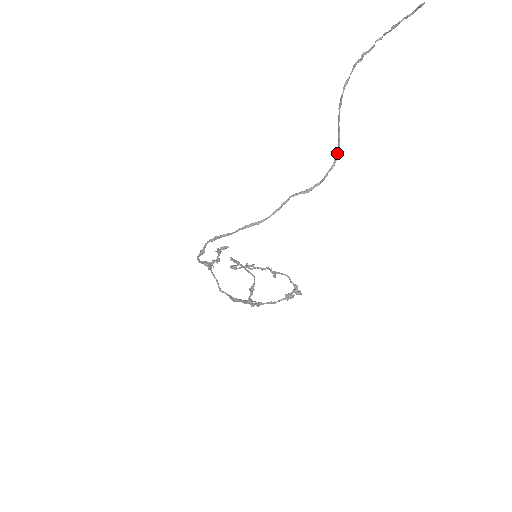
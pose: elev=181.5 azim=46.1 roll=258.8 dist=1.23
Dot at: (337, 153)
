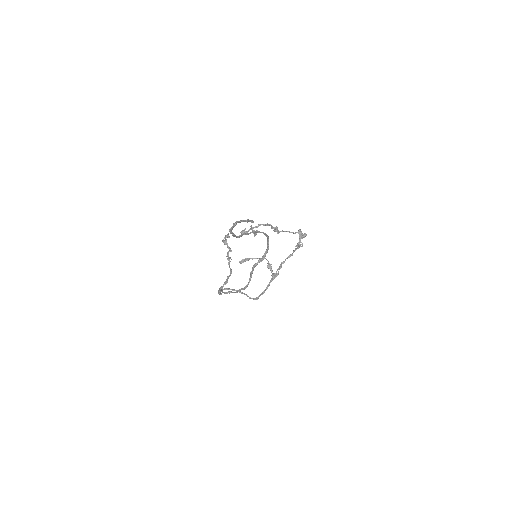
Dot at: (264, 234)
